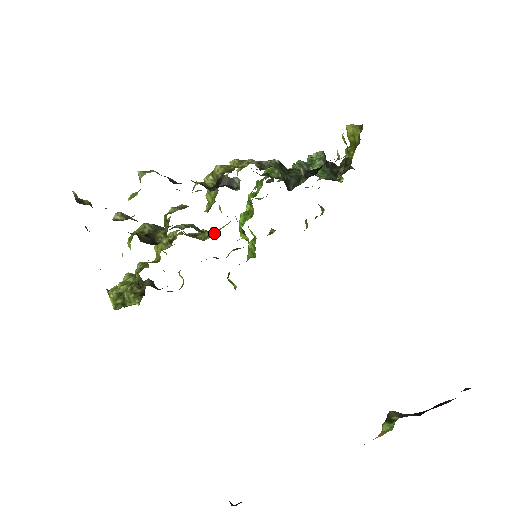
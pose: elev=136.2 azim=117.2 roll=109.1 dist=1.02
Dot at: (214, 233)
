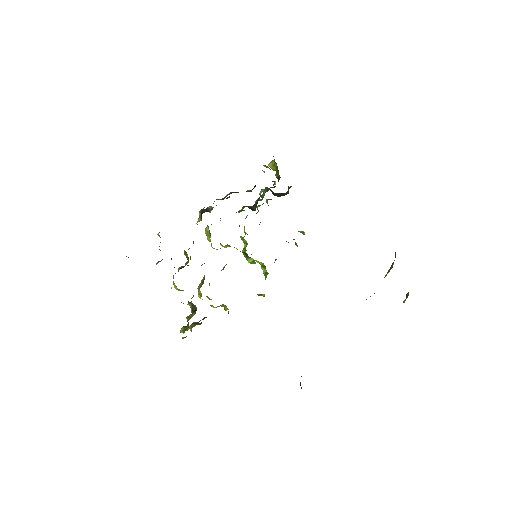
Dot at: occluded
